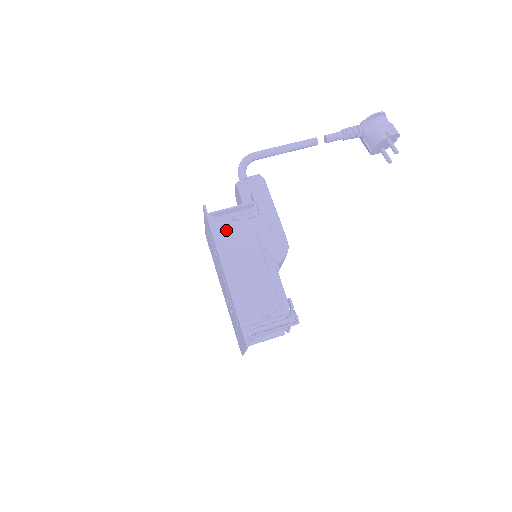
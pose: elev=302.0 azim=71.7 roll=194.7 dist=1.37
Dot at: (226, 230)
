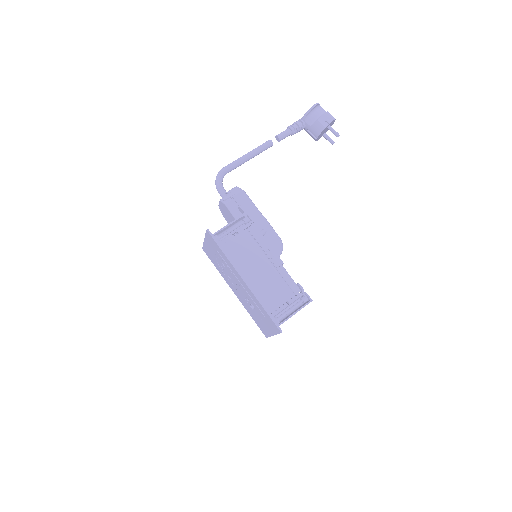
Dot at: (231, 245)
